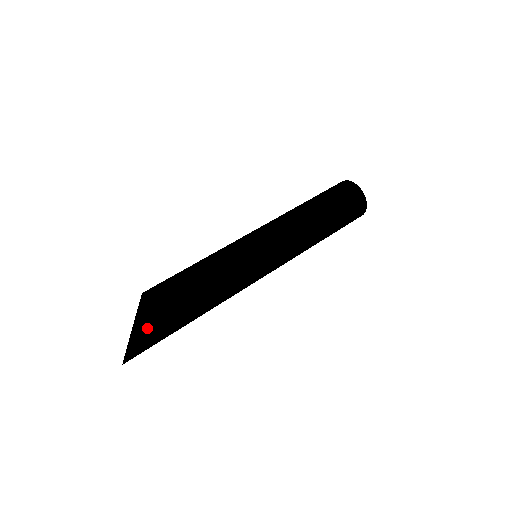
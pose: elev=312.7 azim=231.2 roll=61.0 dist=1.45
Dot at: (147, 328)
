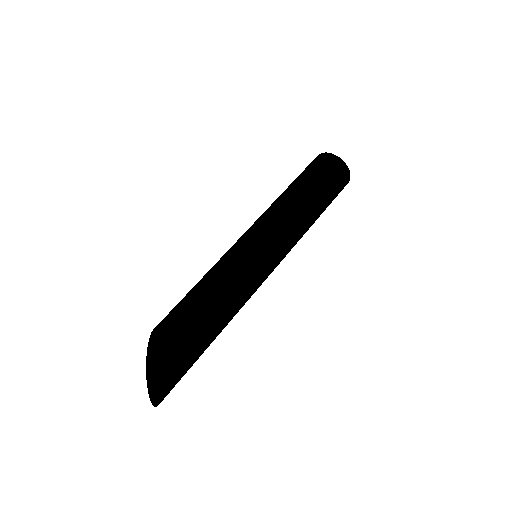
Dot at: (178, 371)
